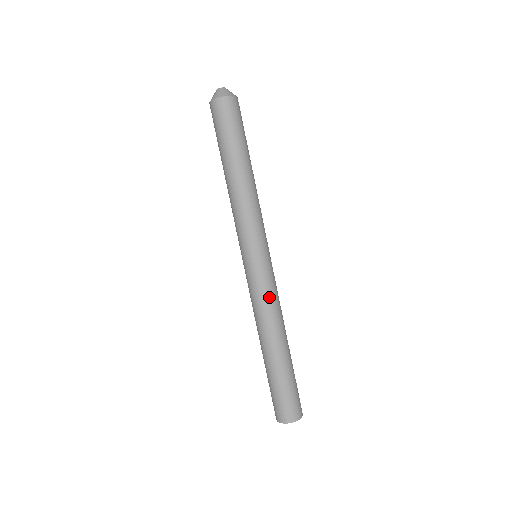
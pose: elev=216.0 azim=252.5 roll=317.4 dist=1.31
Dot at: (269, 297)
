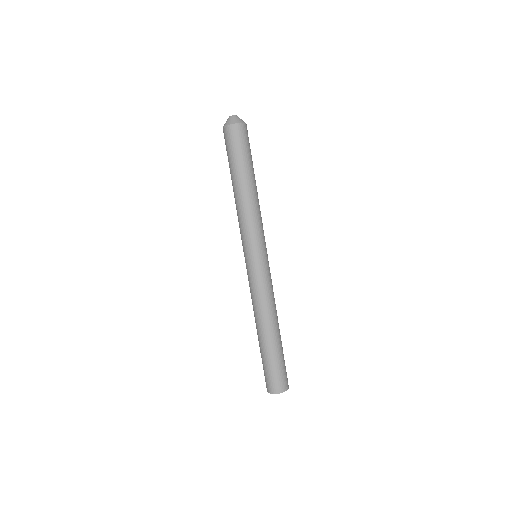
Dot at: (267, 290)
